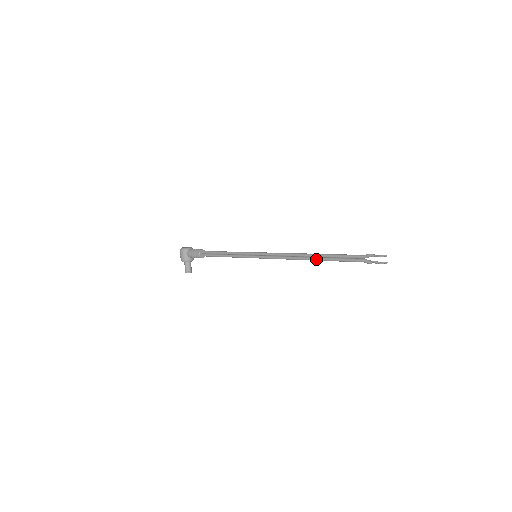
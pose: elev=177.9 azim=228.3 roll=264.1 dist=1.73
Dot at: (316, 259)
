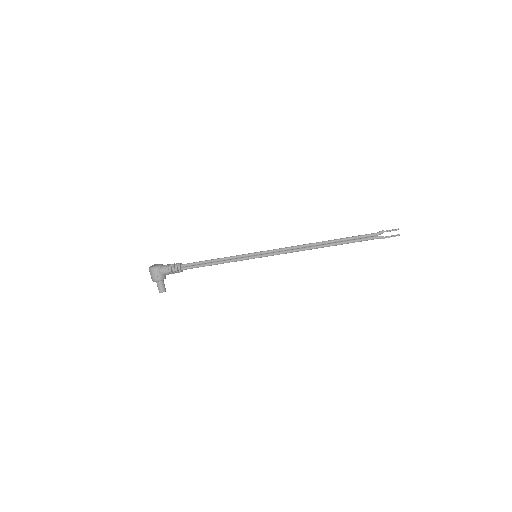
Dot at: (329, 245)
